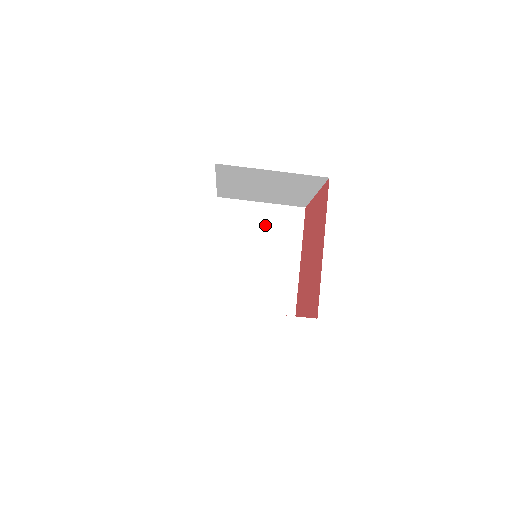
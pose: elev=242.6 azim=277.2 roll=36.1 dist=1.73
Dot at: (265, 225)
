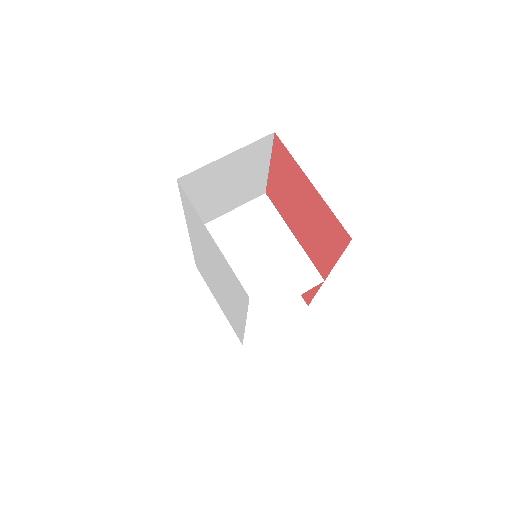
Dot at: (244, 228)
